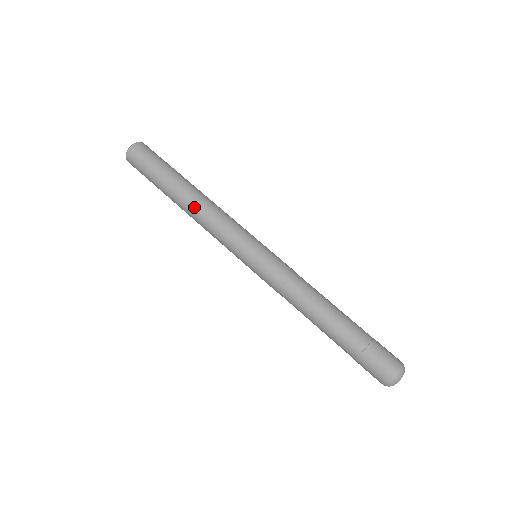
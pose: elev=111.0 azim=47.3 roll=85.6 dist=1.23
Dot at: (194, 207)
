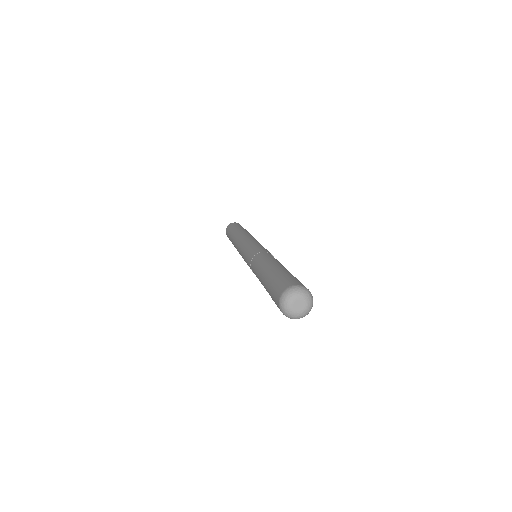
Dot at: occluded
